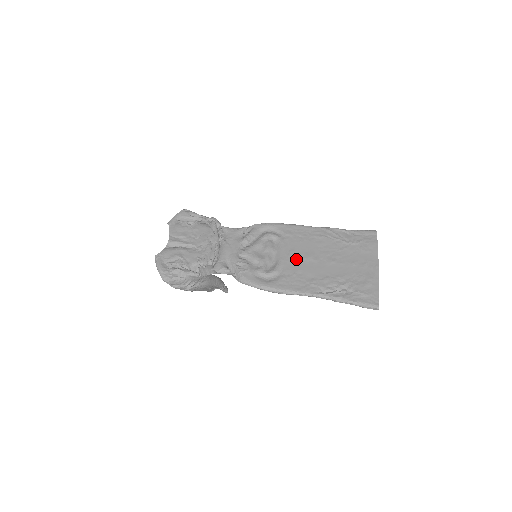
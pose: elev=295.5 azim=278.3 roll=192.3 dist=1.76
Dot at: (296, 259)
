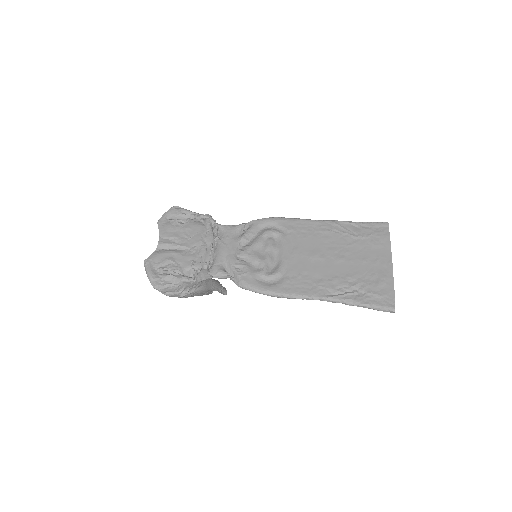
Dot at: (300, 258)
